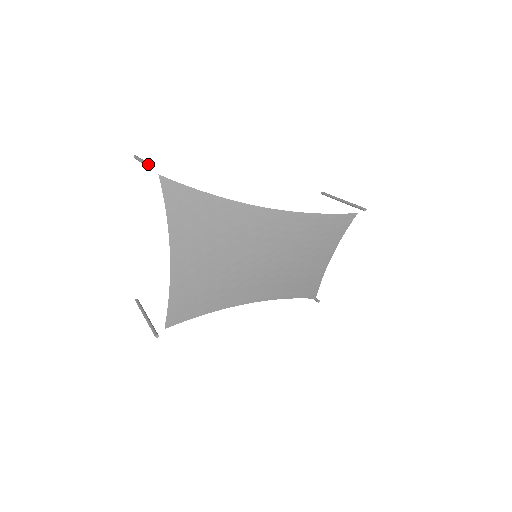
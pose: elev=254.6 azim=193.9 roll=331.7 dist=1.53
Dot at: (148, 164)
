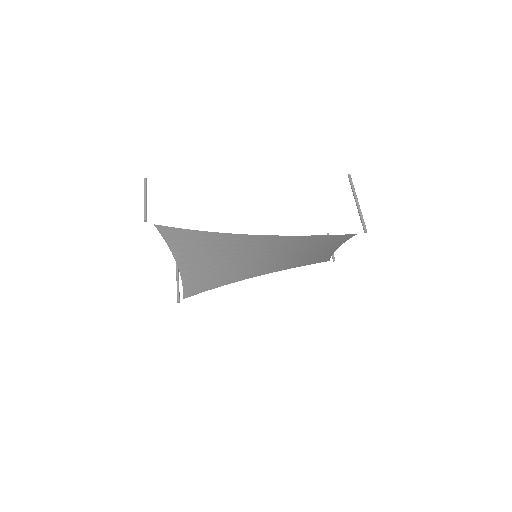
Dot at: (144, 217)
